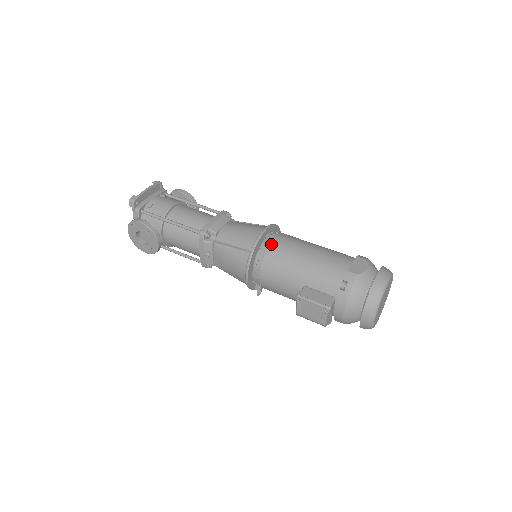
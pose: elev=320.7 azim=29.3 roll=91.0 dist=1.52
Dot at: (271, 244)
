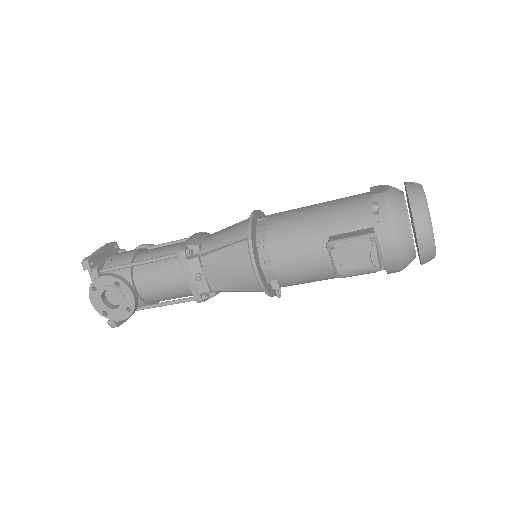
Dot at: (268, 221)
